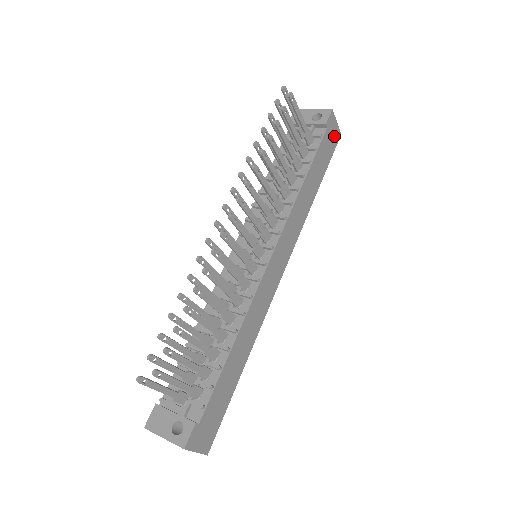
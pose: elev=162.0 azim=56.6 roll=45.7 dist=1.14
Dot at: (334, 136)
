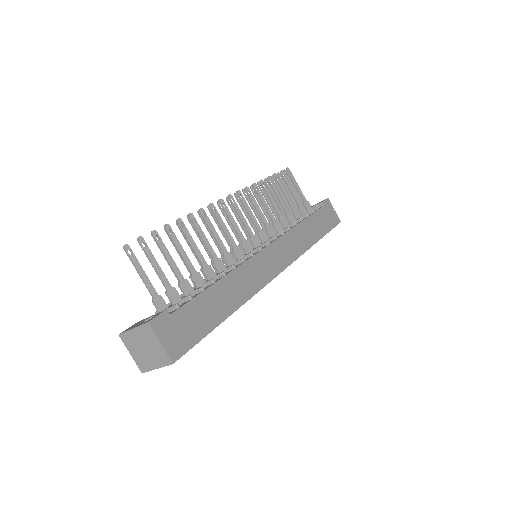
Dot at: (333, 217)
